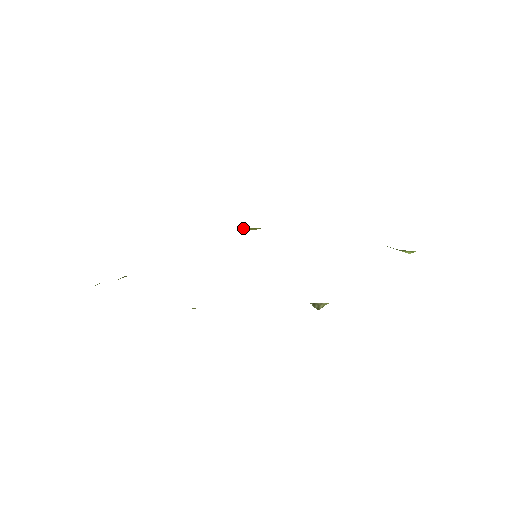
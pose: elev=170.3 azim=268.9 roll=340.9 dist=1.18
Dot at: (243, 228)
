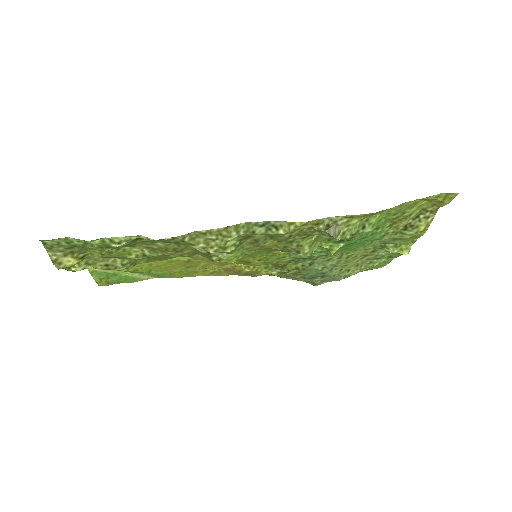
Dot at: (237, 264)
